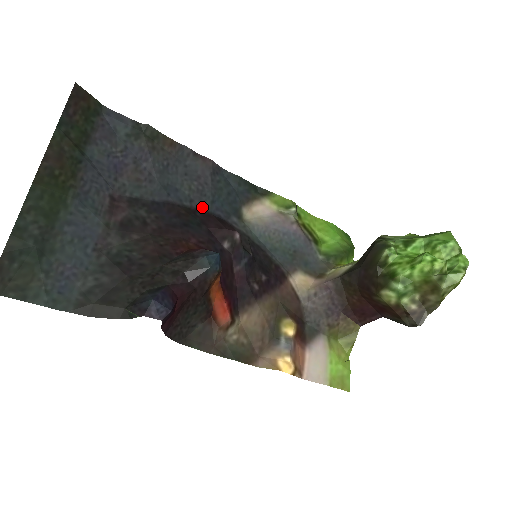
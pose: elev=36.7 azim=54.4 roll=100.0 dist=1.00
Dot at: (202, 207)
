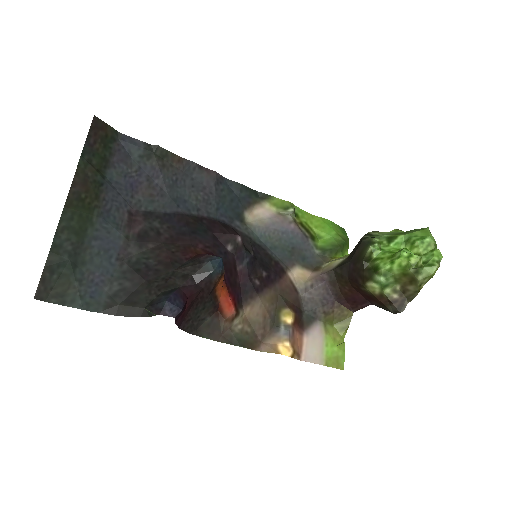
Dot at: (208, 215)
